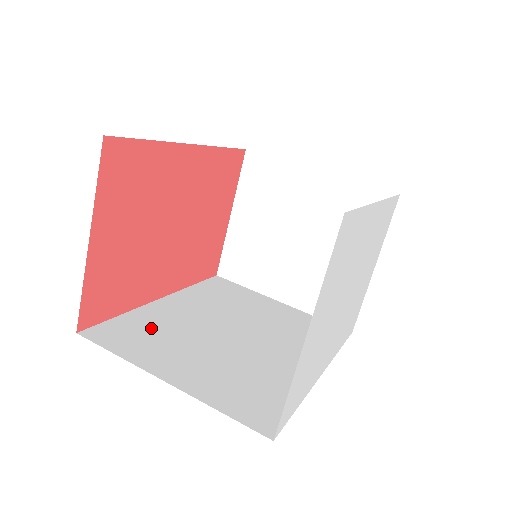
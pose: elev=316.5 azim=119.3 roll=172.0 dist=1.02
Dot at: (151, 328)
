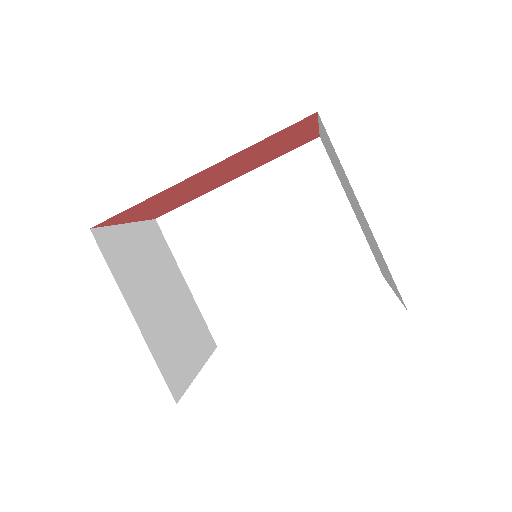
Dot at: (204, 225)
